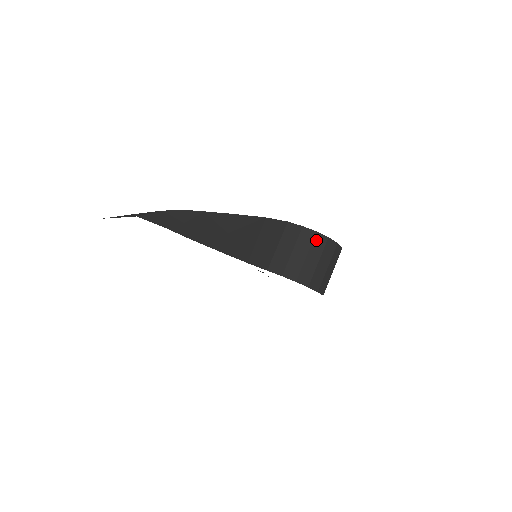
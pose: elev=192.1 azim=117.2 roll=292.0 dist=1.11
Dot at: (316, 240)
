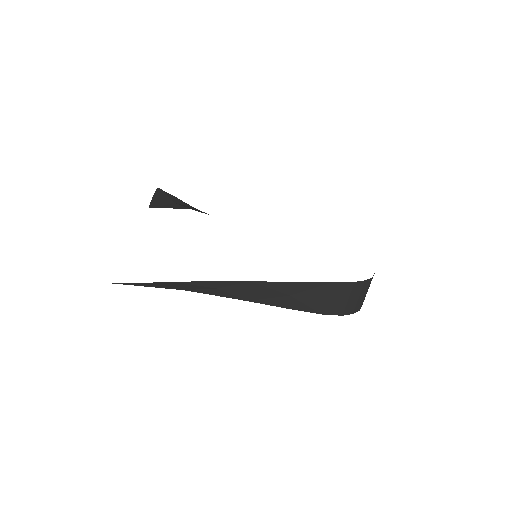
Dot at: occluded
